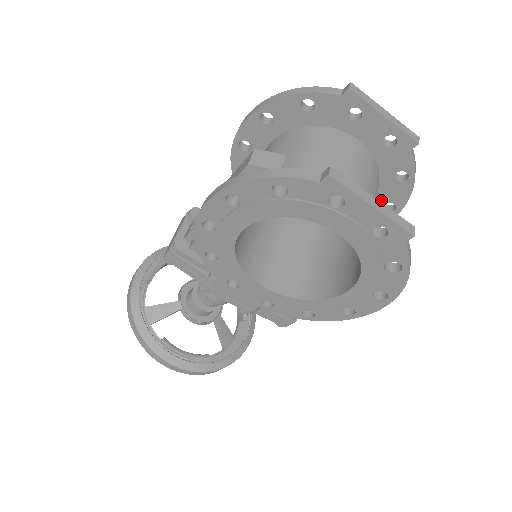
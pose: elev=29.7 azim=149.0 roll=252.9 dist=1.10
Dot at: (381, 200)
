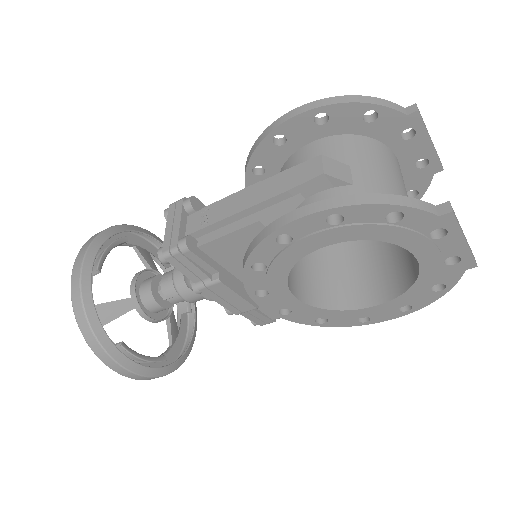
Dot at: occluded
